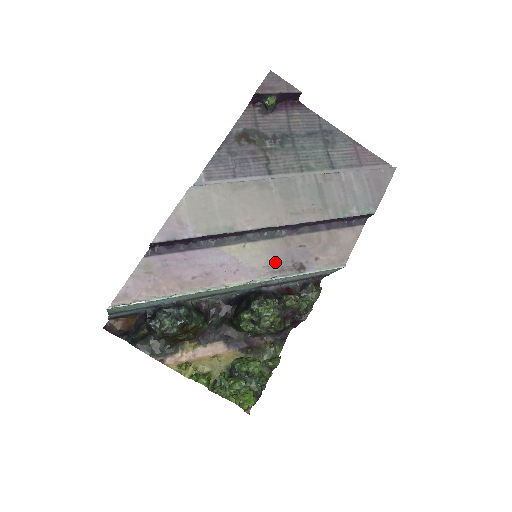
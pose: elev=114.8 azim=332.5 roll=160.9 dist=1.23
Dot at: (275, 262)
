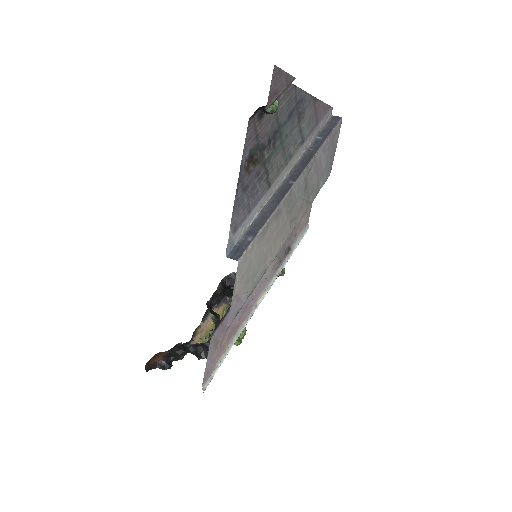
Dot at: (277, 260)
